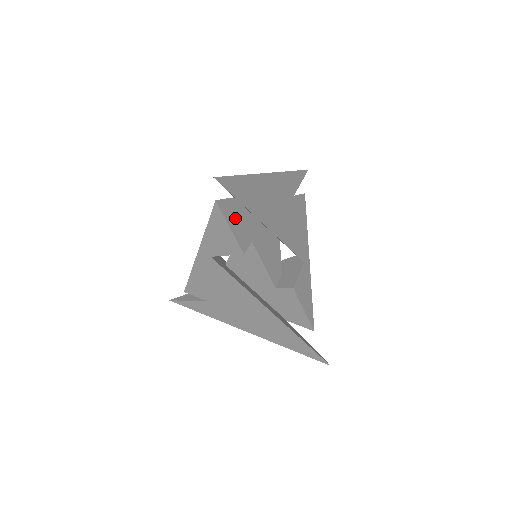
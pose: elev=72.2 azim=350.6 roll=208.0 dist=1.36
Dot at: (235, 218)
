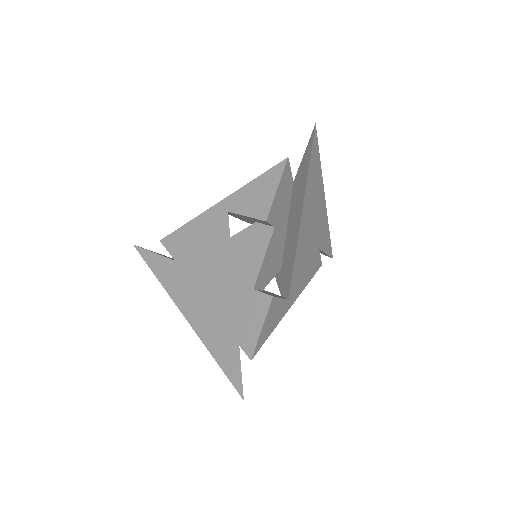
Dot at: (283, 192)
